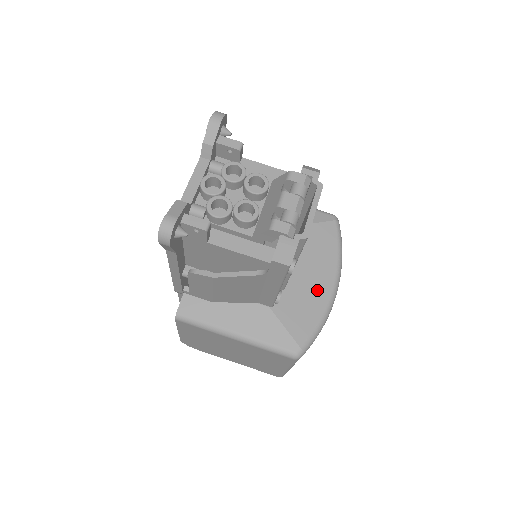
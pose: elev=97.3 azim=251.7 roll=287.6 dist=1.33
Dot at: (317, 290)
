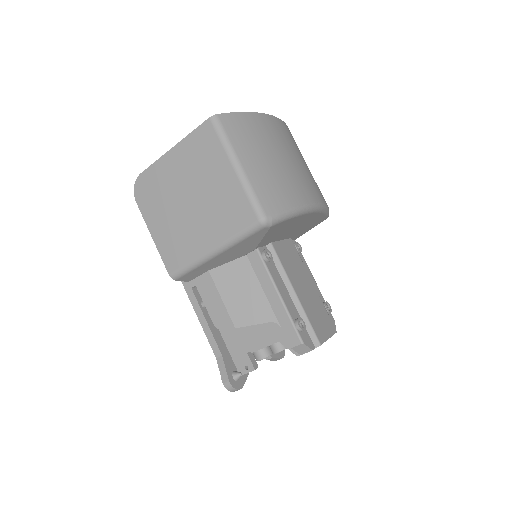
Dot at: (307, 221)
